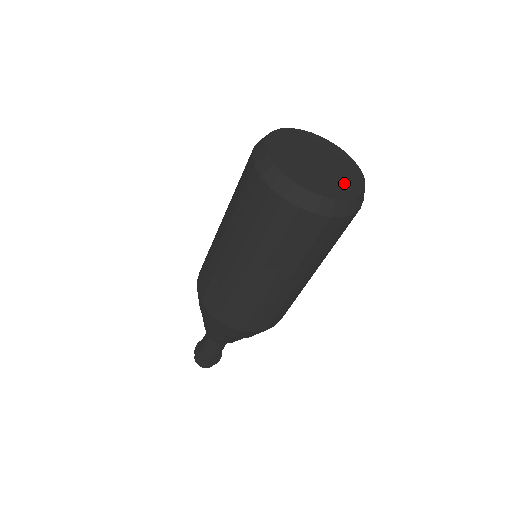
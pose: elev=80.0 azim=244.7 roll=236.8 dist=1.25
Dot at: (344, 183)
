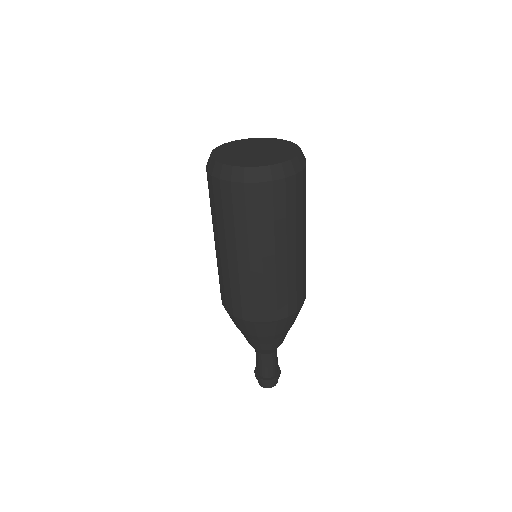
Dot at: (283, 153)
